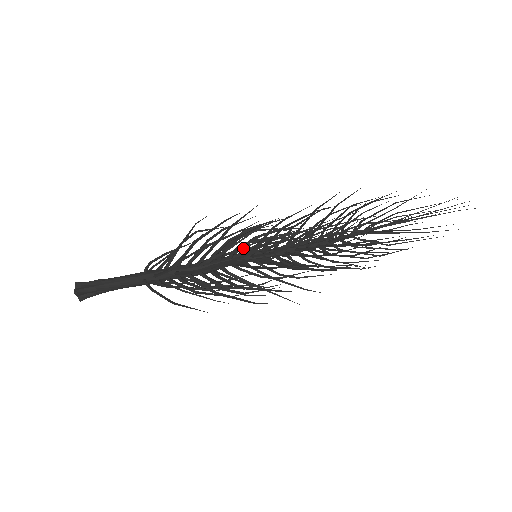
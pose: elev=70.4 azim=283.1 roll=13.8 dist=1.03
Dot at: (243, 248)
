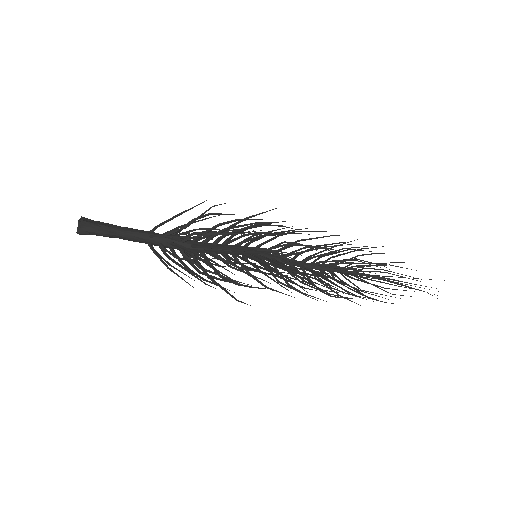
Dot at: occluded
